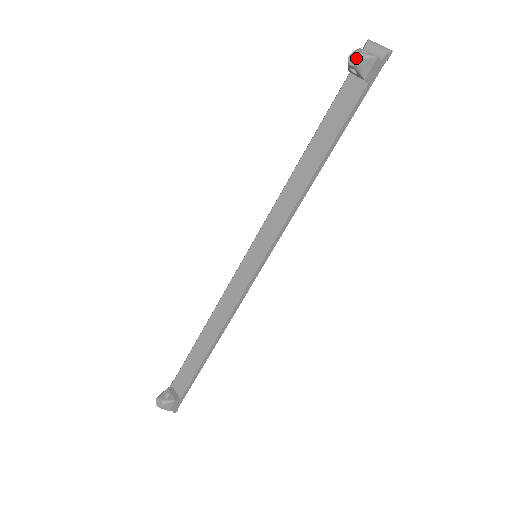
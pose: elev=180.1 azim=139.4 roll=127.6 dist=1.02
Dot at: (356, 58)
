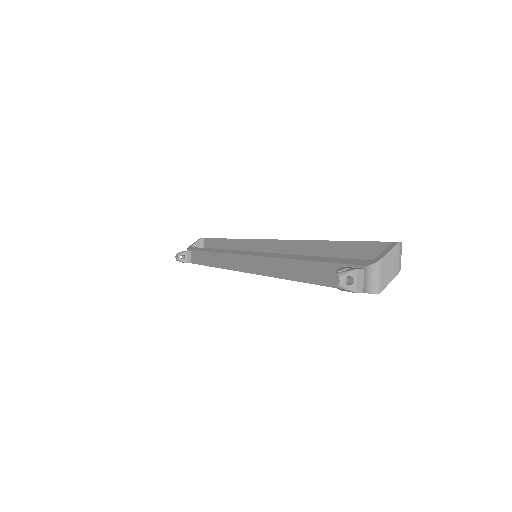
Dot at: (335, 282)
